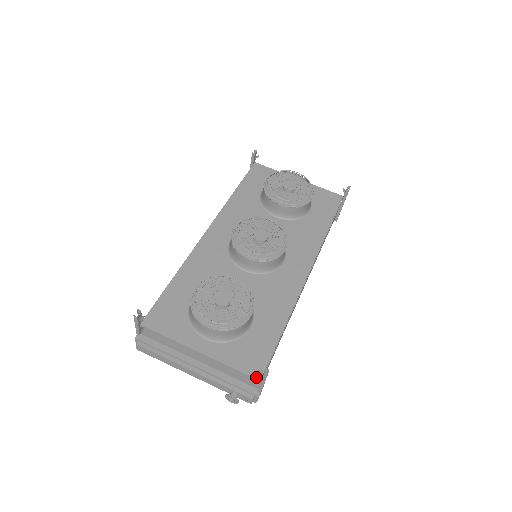
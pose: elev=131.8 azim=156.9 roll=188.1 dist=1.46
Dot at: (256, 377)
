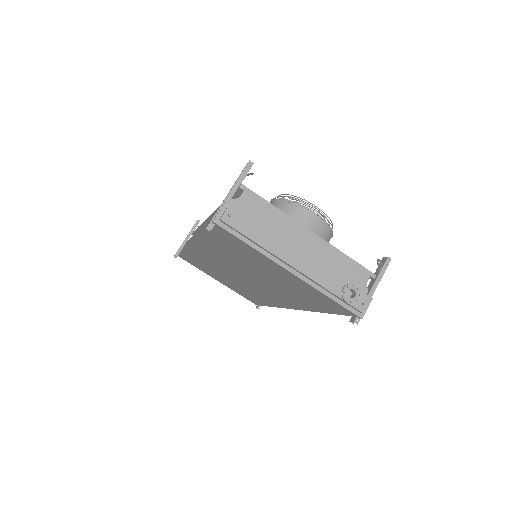
Dot at: (370, 272)
